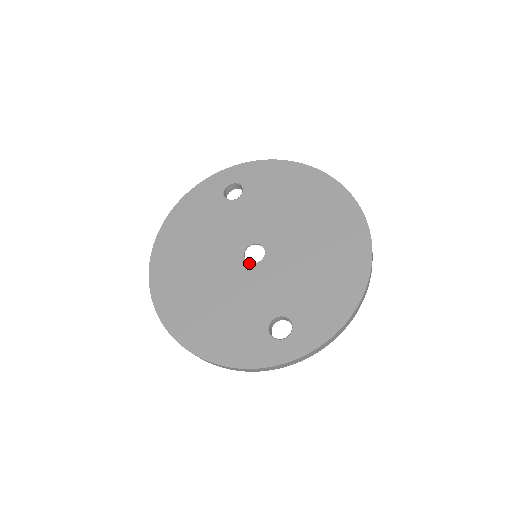
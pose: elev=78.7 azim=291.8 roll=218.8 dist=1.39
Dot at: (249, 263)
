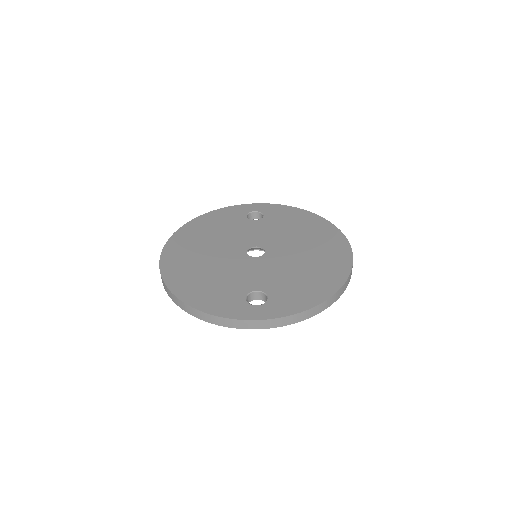
Dot at: (249, 256)
